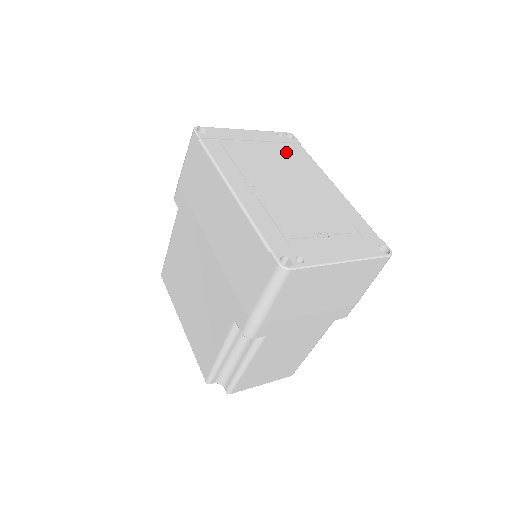
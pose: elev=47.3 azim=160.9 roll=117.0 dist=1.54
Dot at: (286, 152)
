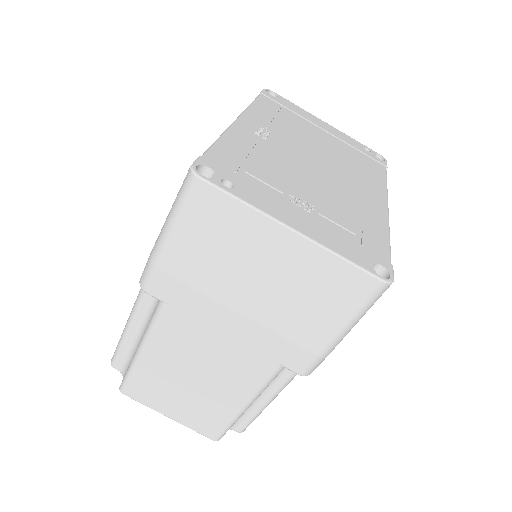
Dot at: (356, 157)
